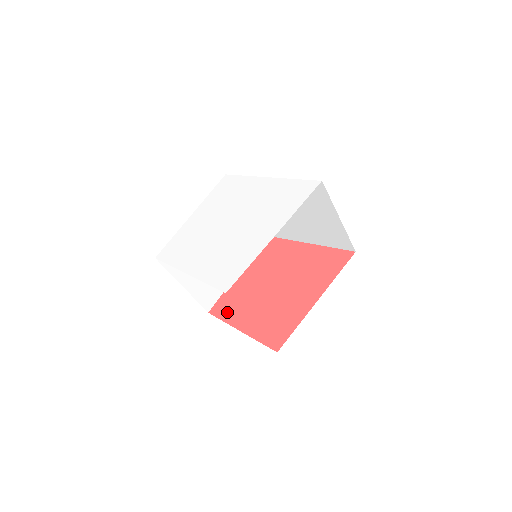
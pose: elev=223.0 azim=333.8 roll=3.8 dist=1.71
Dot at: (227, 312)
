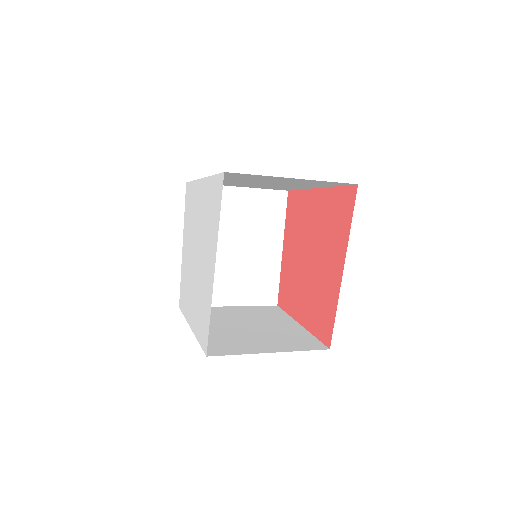
Dot at: (287, 302)
